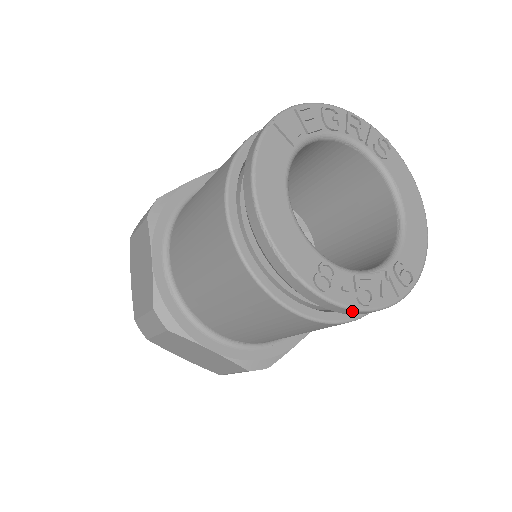
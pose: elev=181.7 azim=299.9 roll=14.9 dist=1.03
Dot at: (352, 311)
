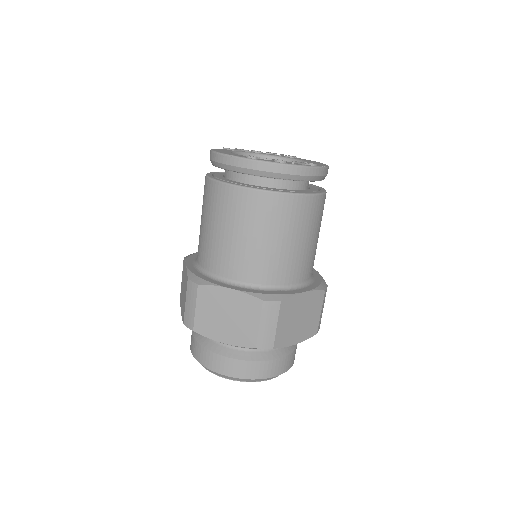
Dot at: (274, 165)
